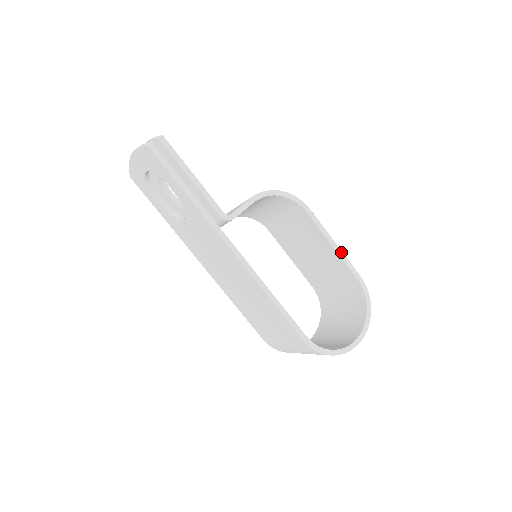
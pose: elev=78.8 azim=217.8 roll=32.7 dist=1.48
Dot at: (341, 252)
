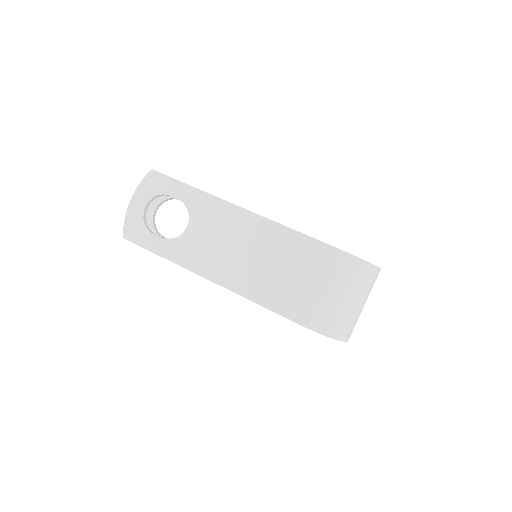
Dot at: occluded
